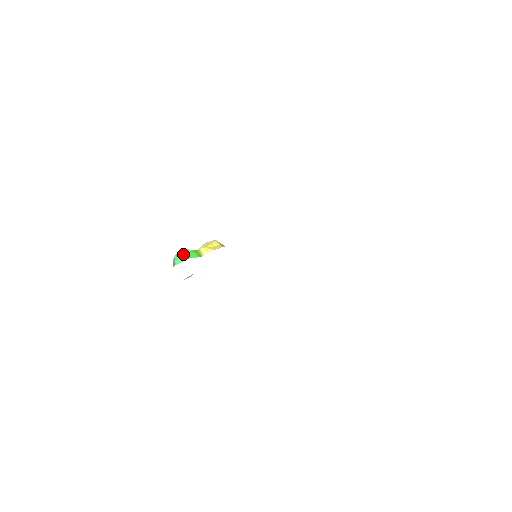
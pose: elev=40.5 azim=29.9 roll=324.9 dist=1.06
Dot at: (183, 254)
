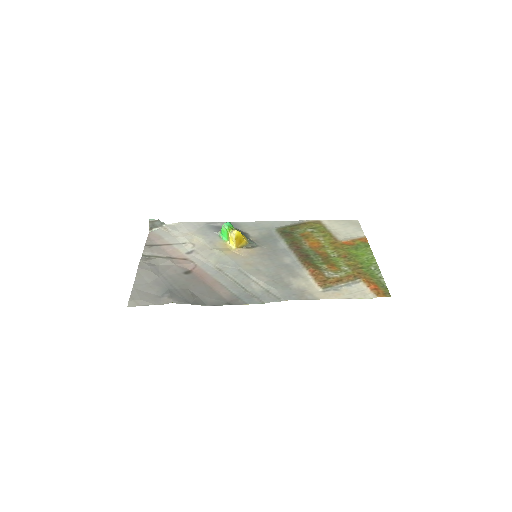
Dot at: (224, 229)
